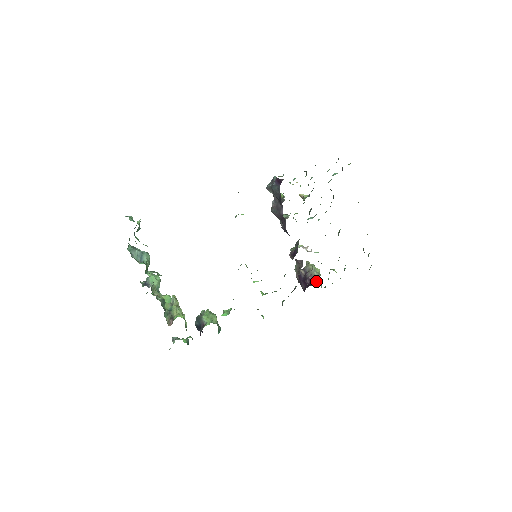
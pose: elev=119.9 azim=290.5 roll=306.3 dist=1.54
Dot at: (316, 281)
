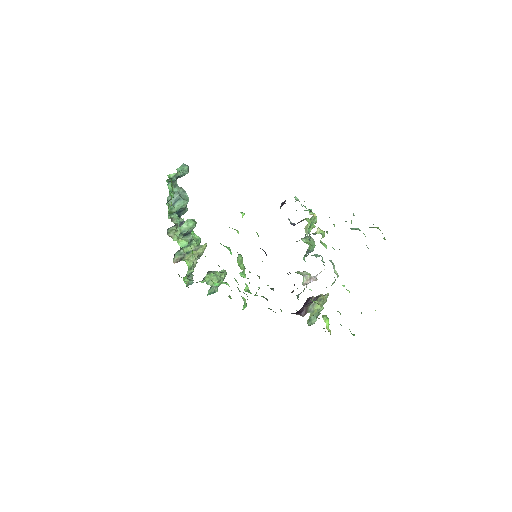
Dot at: (304, 314)
